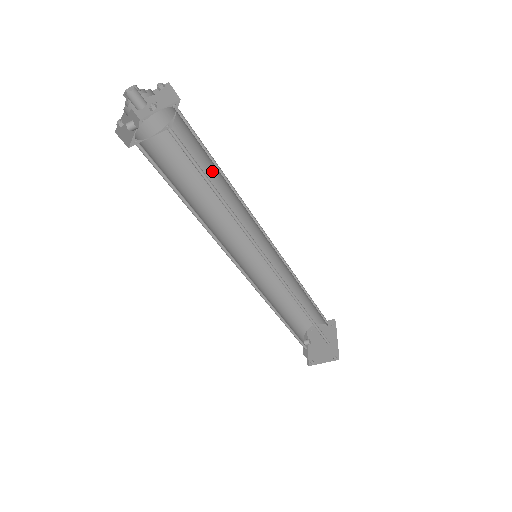
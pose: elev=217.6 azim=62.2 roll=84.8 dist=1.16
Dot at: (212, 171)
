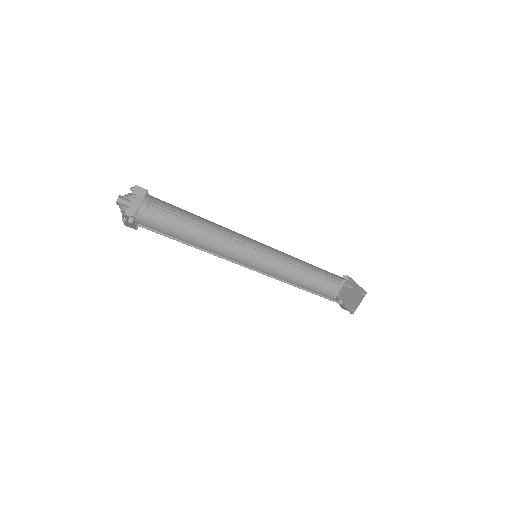
Dot at: occluded
